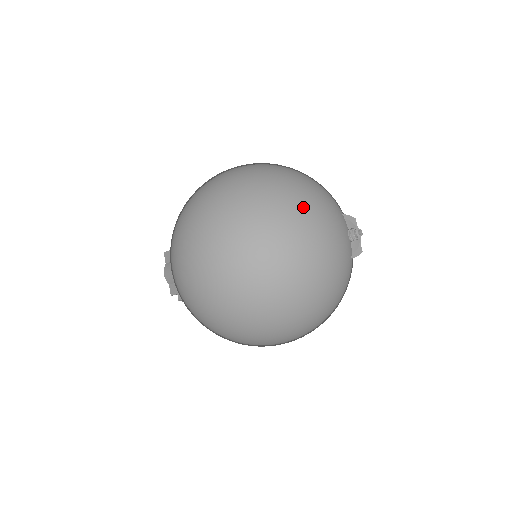
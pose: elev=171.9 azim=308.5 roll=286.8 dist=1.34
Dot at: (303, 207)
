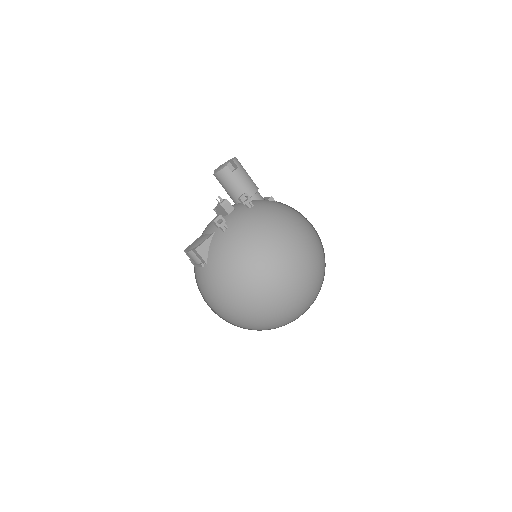
Dot at: occluded
